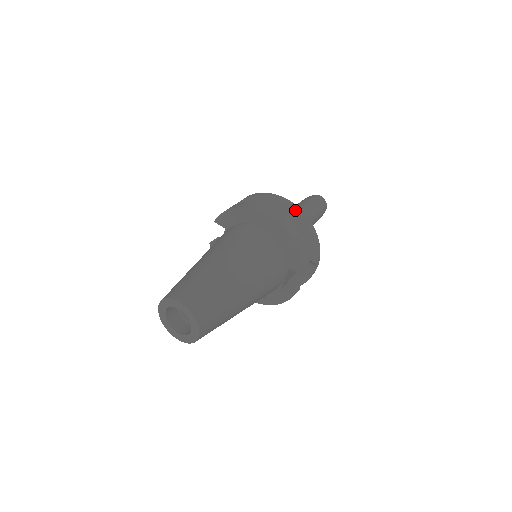
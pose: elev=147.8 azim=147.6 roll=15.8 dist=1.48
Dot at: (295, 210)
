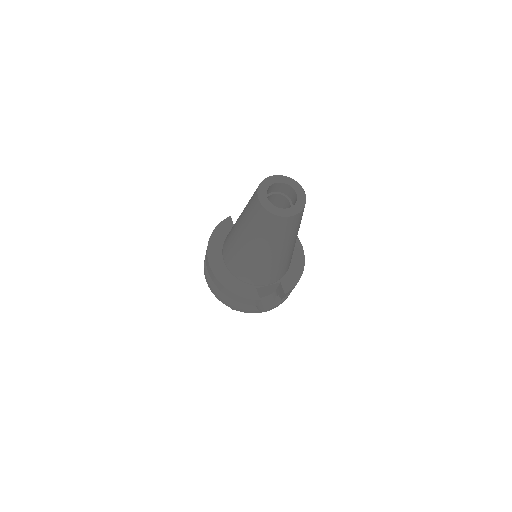
Dot at: occluded
